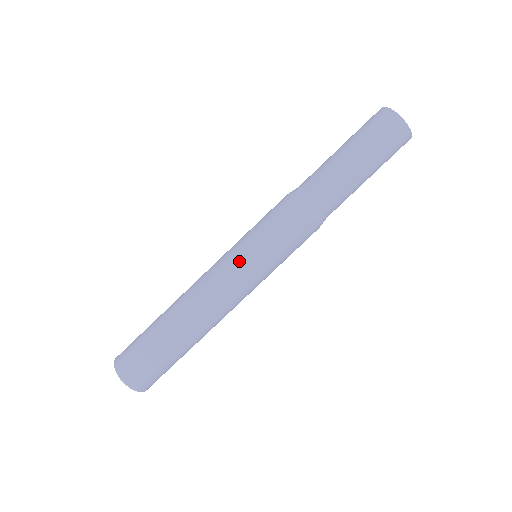
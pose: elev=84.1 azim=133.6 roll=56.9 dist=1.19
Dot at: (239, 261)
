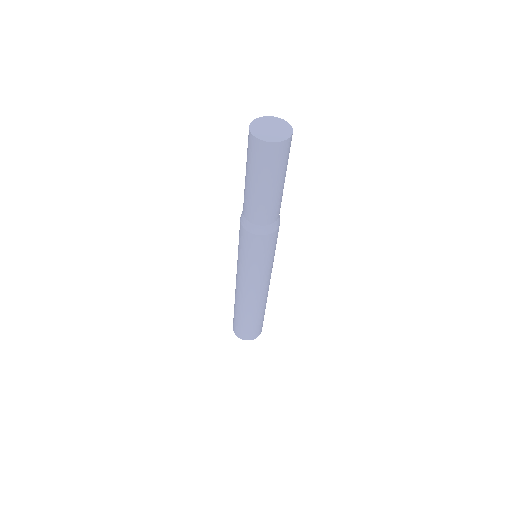
Dot at: (237, 264)
